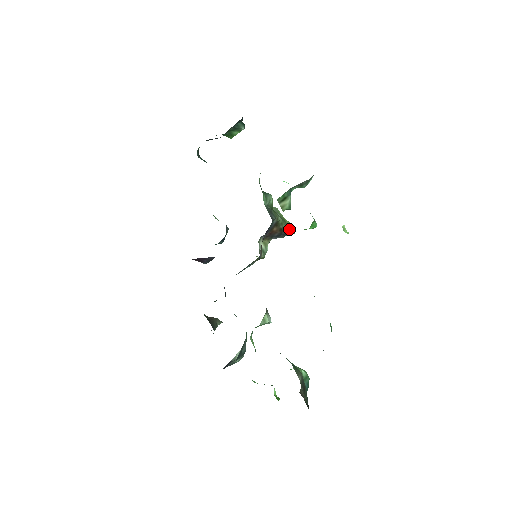
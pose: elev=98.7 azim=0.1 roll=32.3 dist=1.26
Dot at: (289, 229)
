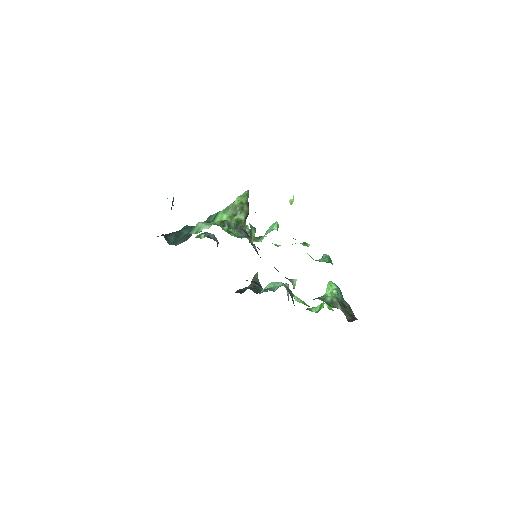
Dot at: (247, 201)
